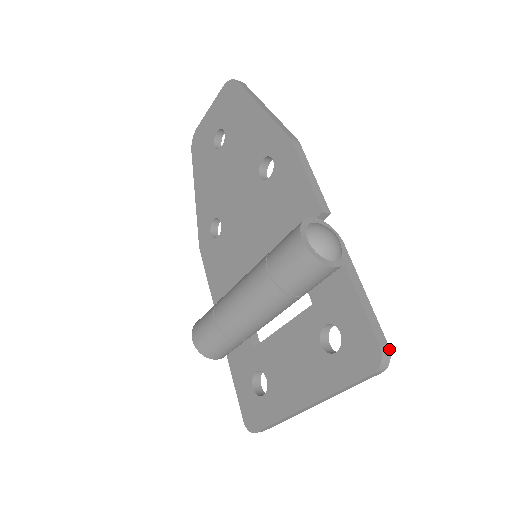
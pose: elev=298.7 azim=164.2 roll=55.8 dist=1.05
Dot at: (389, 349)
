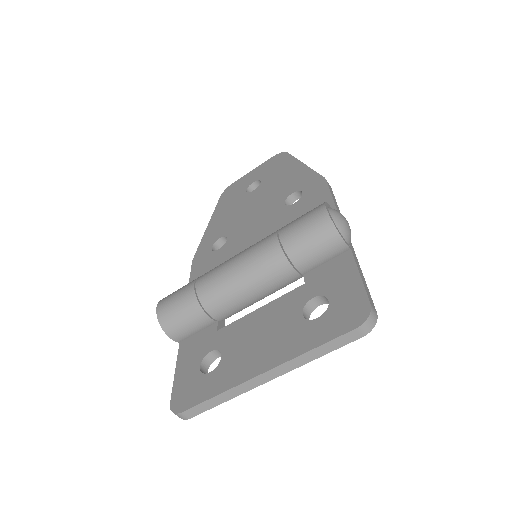
Dot at: (377, 315)
